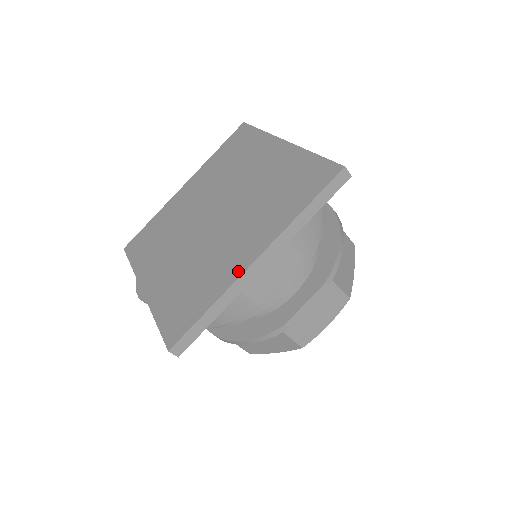
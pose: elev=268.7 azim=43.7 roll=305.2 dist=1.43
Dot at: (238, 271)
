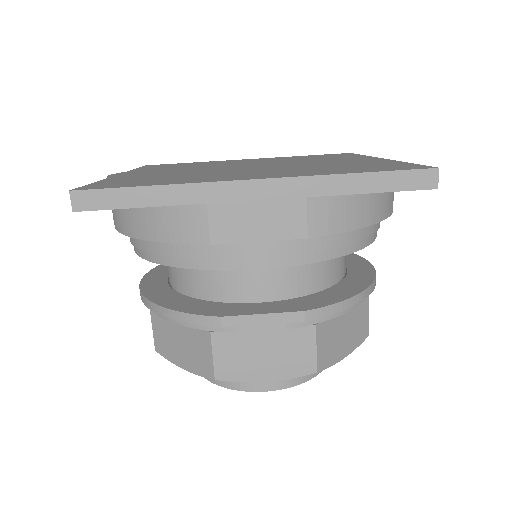
Dot at: (225, 179)
